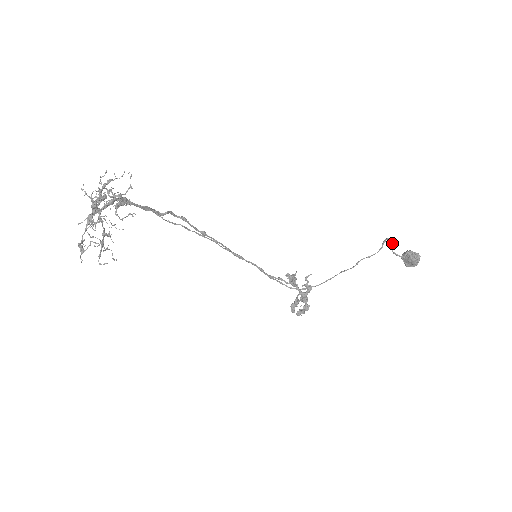
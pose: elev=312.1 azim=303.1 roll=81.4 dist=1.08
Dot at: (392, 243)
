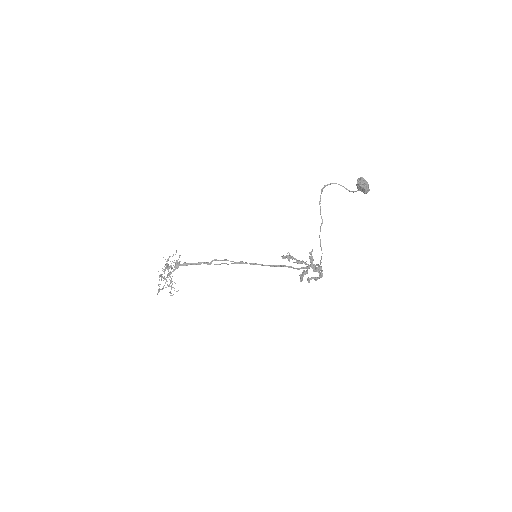
Dot at: (342, 186)
